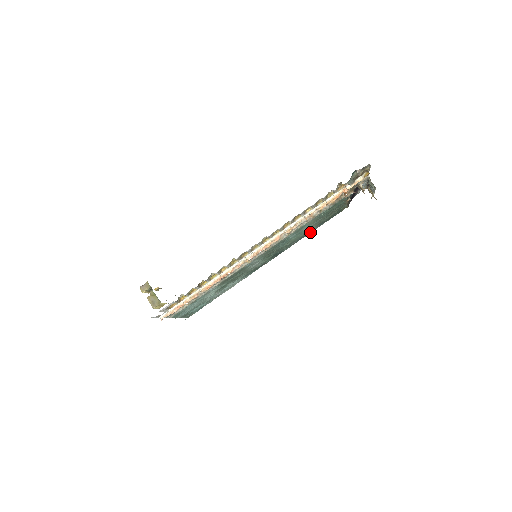
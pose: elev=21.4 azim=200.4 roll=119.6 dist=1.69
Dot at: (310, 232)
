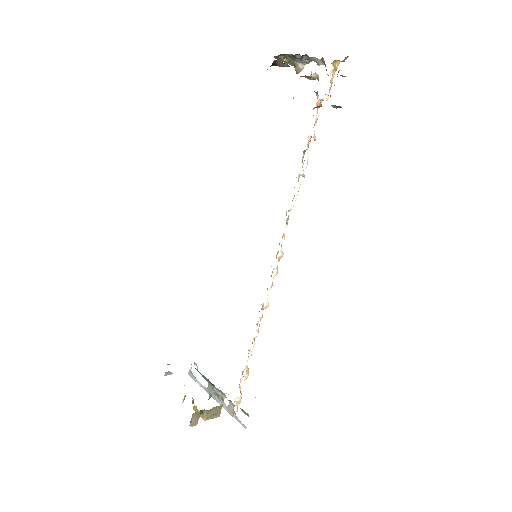
Dot at: occluded
